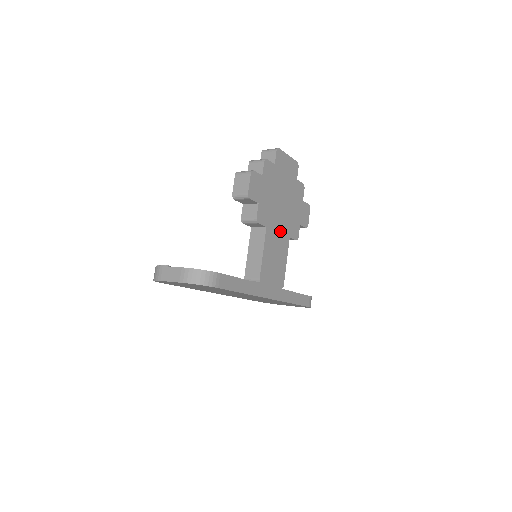
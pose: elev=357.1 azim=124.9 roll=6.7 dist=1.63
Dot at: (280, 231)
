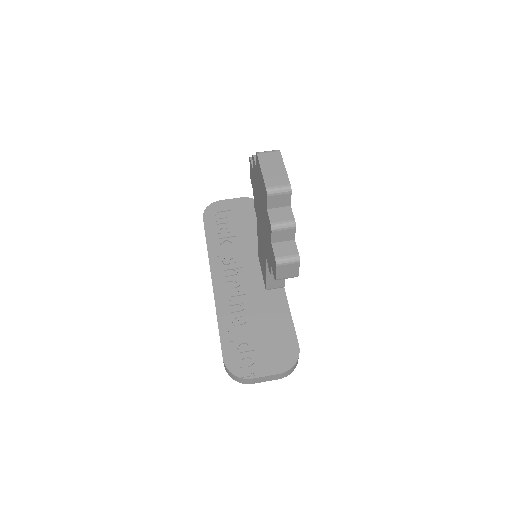
Dot at: occluded
